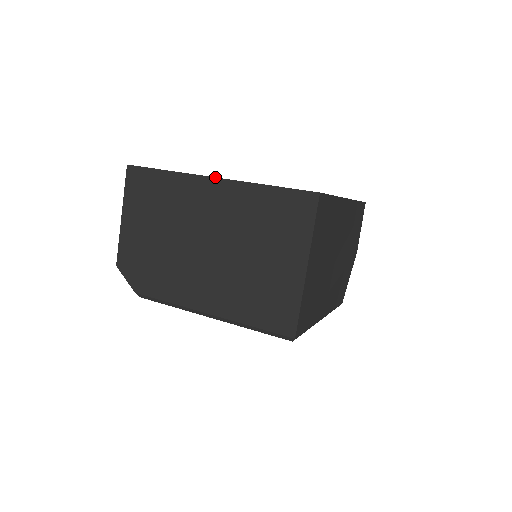
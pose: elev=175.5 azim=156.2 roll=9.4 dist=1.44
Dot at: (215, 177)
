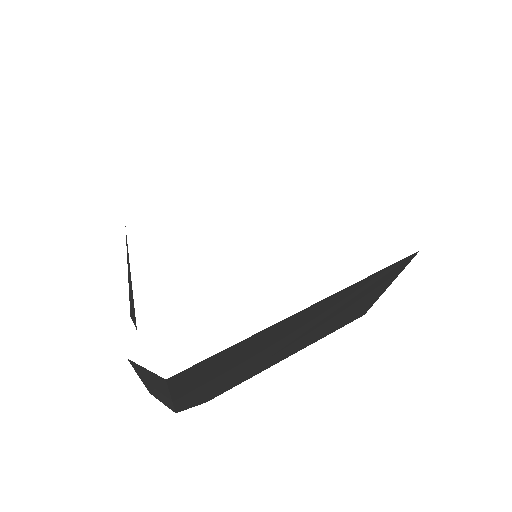
Dot at: (309, 307)
